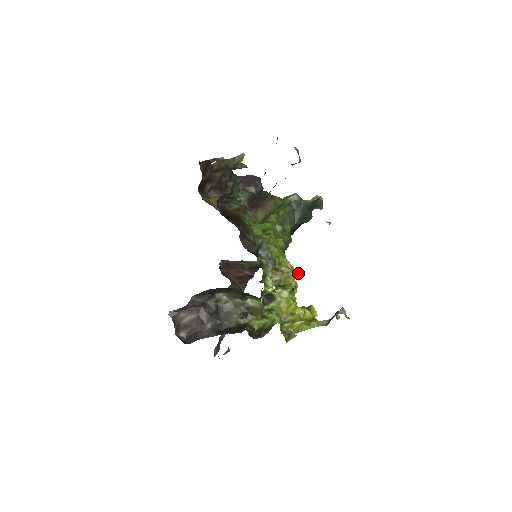
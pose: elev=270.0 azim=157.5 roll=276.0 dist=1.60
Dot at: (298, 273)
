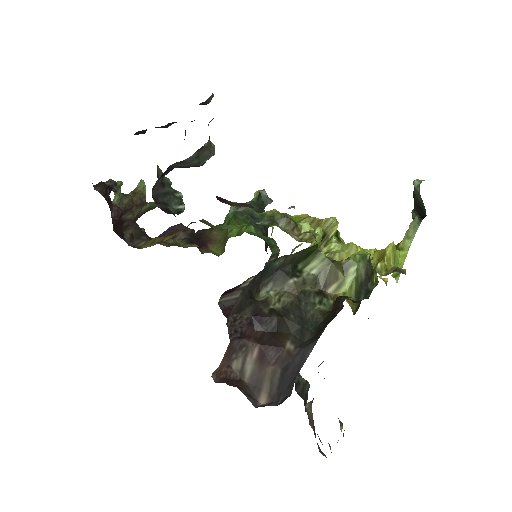
Dot at: occluded
